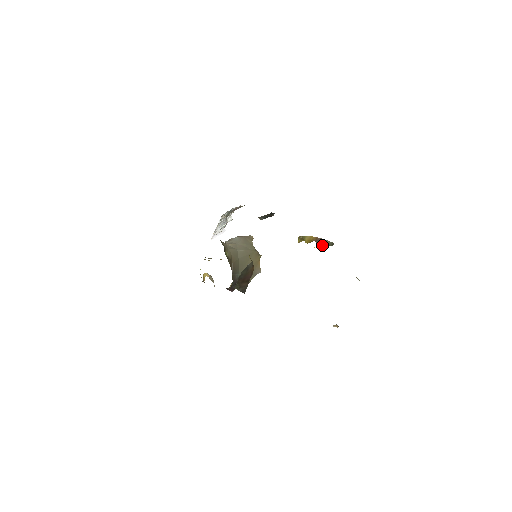
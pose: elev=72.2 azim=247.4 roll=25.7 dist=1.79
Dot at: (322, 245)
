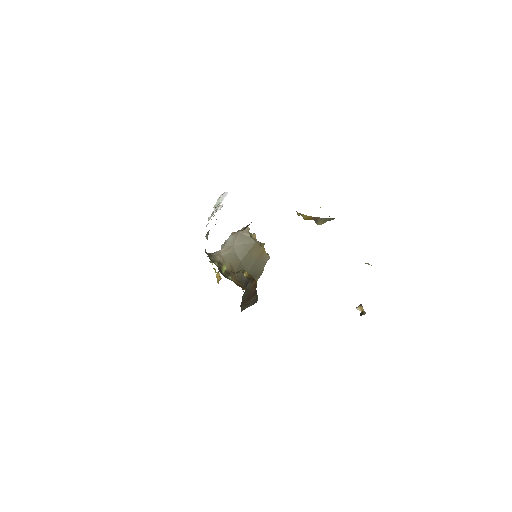
Dot at: (322, 223)
